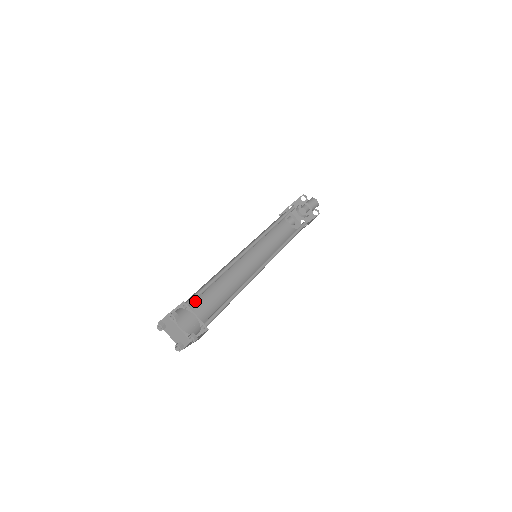
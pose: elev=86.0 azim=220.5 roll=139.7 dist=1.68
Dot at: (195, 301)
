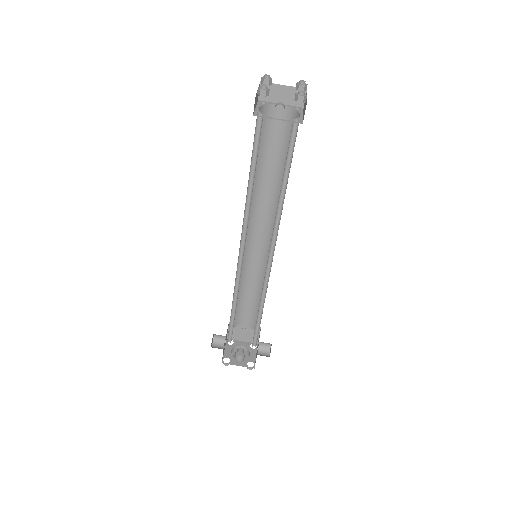
Dot at: occluded
